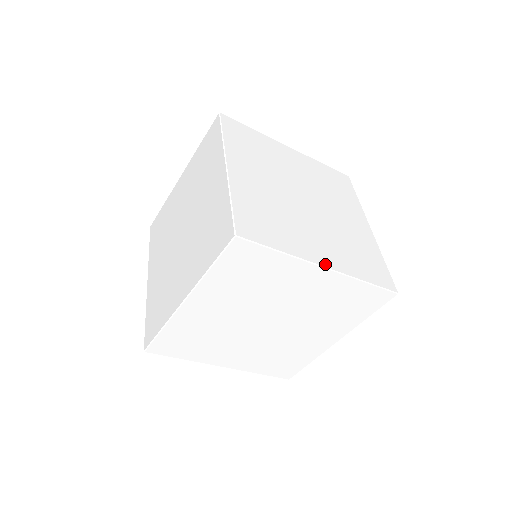
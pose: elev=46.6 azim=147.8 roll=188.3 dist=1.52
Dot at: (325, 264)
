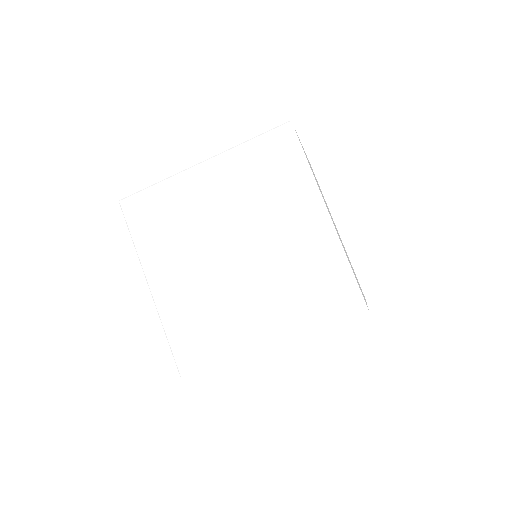
Dot at: (329, 214)
